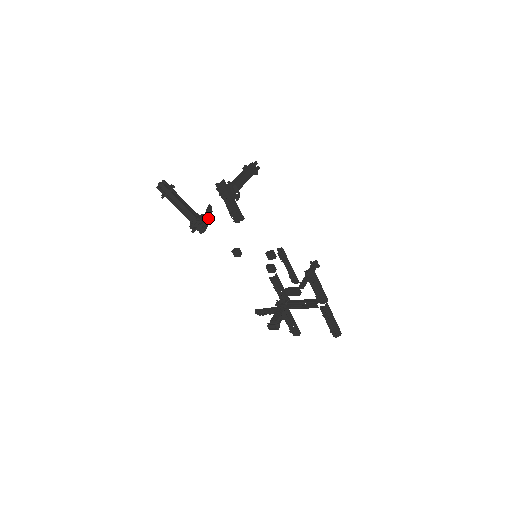
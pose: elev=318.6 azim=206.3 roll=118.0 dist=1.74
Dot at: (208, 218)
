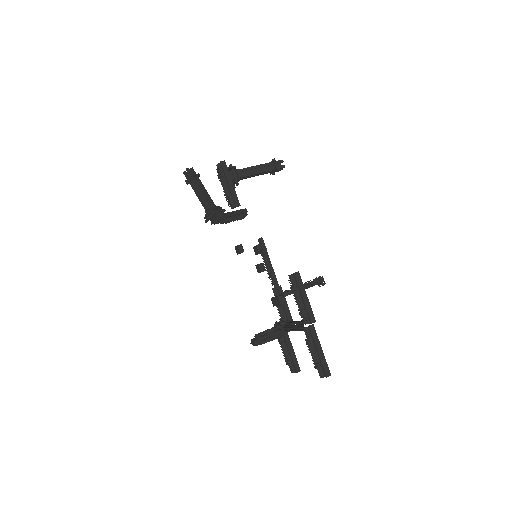
Dot at: (233, 217)
